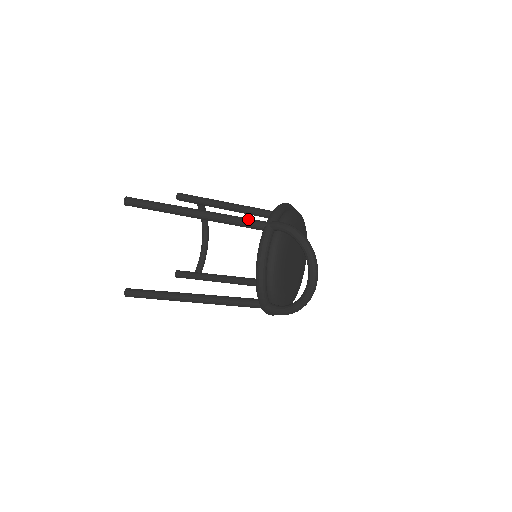
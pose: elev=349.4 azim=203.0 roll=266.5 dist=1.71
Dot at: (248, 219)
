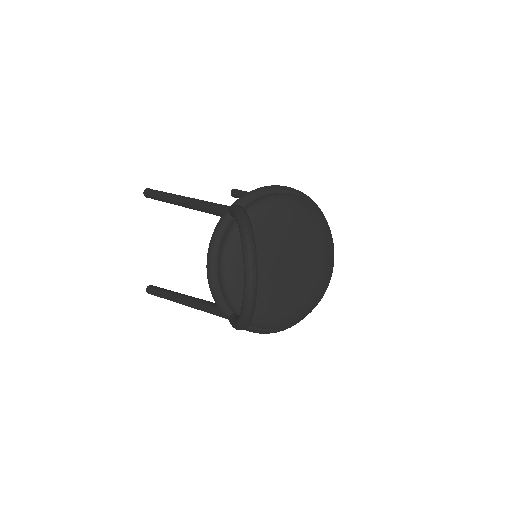
Dot at: (215, 204)
